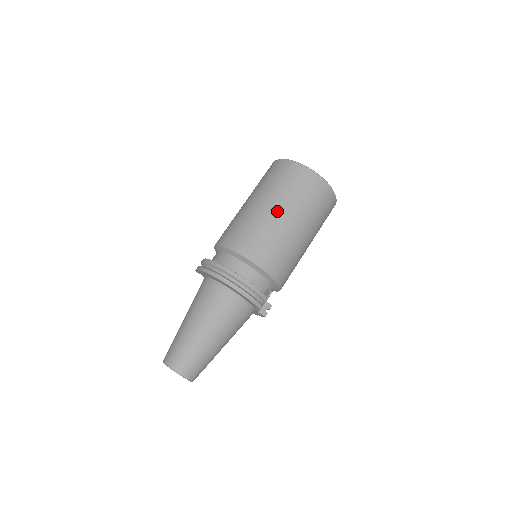
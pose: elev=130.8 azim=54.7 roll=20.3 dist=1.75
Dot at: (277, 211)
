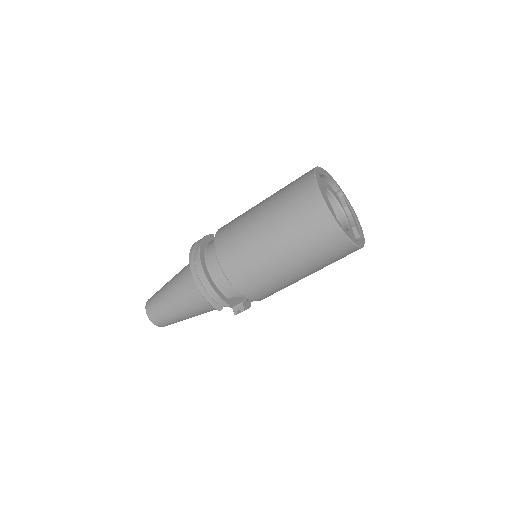
Dot at: (266, 232)
